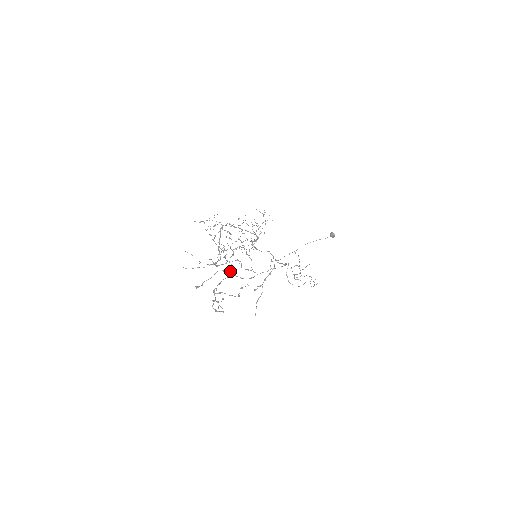
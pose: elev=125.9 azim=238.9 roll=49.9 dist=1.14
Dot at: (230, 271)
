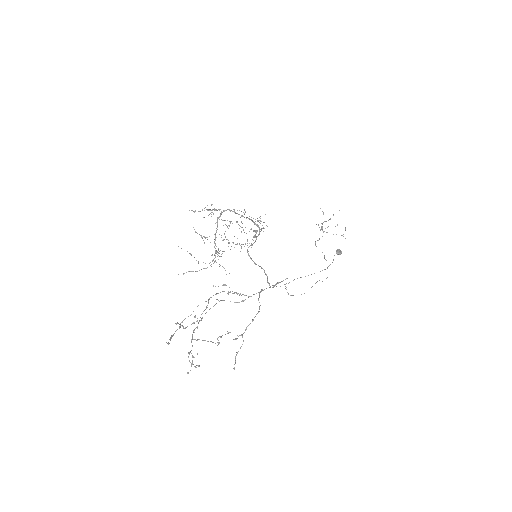
Dot at: (216, 299)
